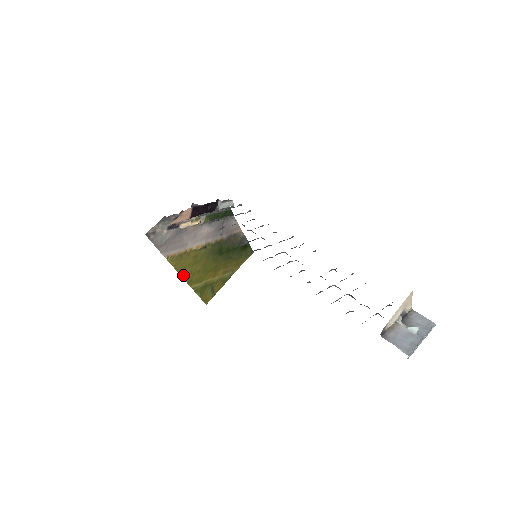
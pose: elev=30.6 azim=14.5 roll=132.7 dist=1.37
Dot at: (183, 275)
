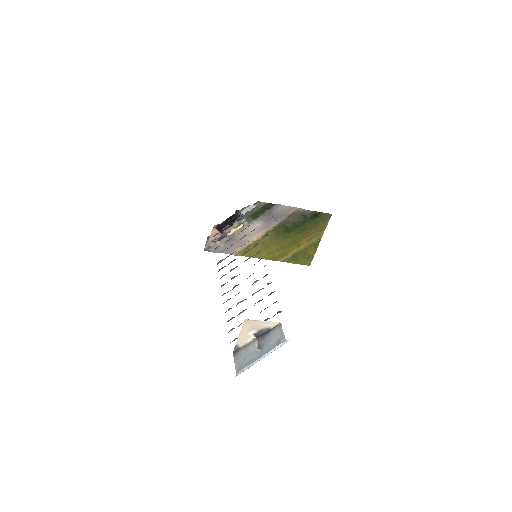
Dot at: (263, 257)
